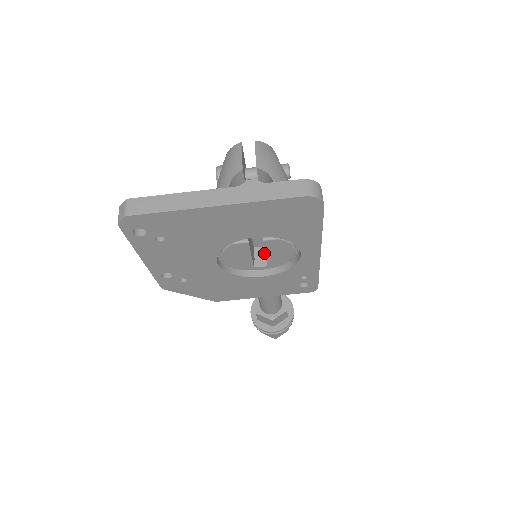
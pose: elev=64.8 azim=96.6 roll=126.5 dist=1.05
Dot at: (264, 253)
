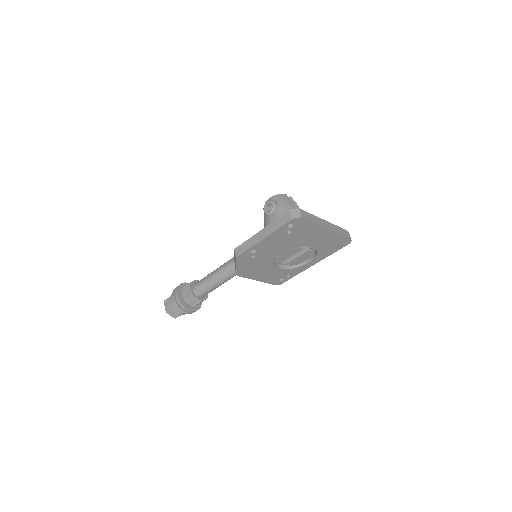
Dot at: occluded
